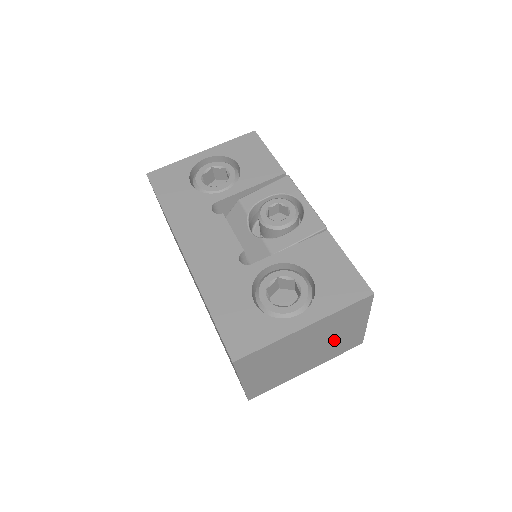
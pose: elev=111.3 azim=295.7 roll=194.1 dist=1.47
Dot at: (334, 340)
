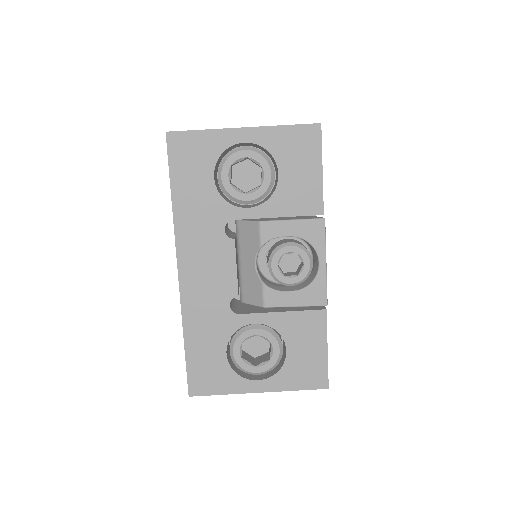
Dot at: occluded
